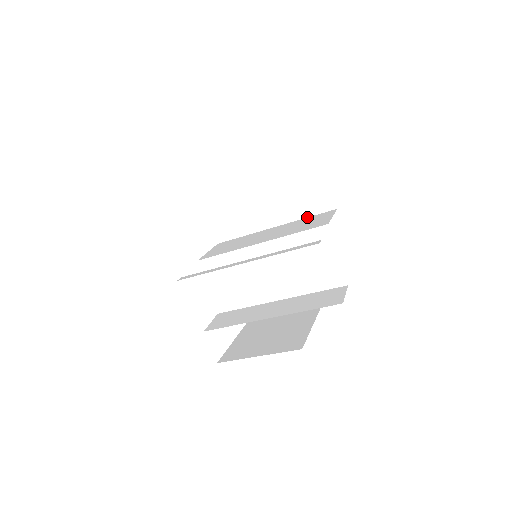
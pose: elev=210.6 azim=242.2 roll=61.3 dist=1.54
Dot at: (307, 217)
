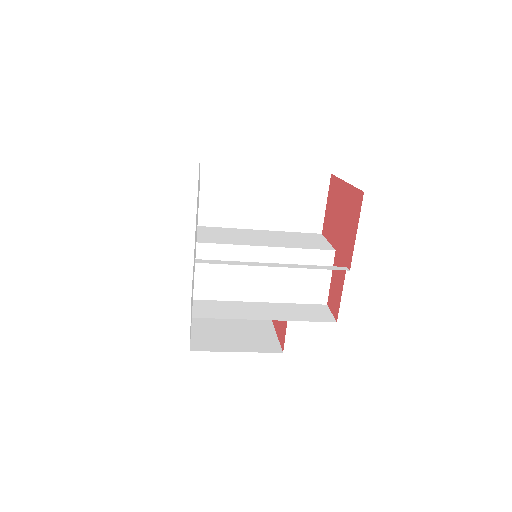
Dot at: (294, 232)
